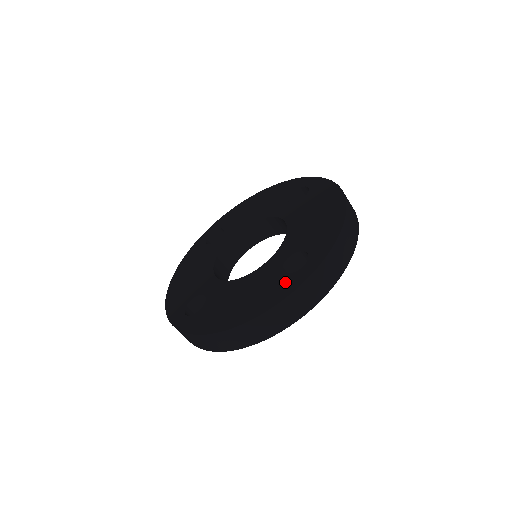
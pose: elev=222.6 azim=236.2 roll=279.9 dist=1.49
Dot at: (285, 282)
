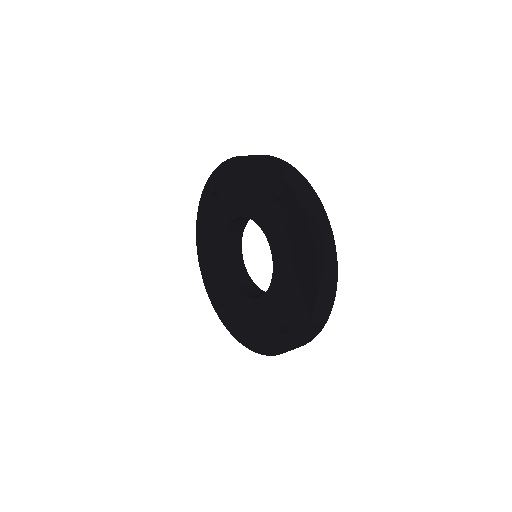
Dot at: (276, 338)
